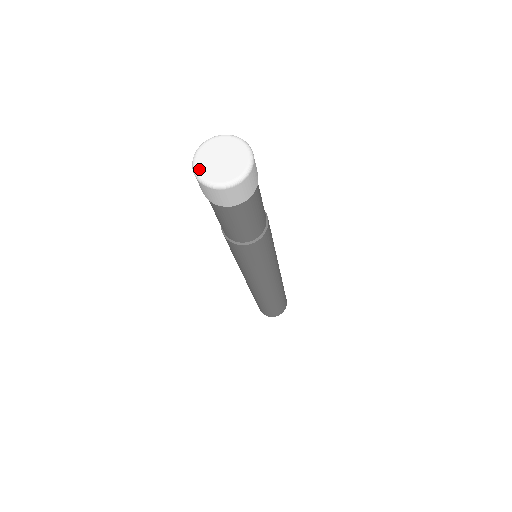
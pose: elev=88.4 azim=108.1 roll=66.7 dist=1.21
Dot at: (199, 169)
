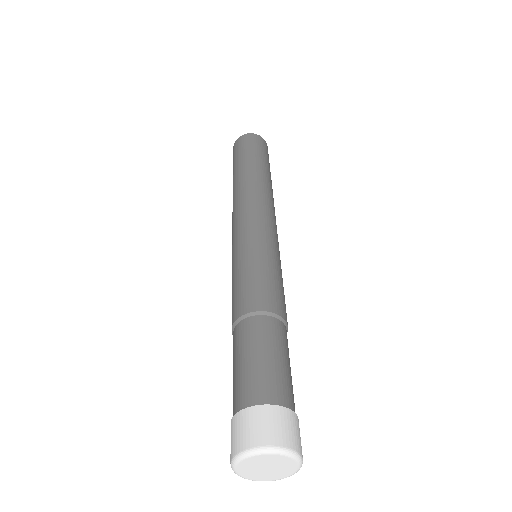
Dot at: (247, 478)
